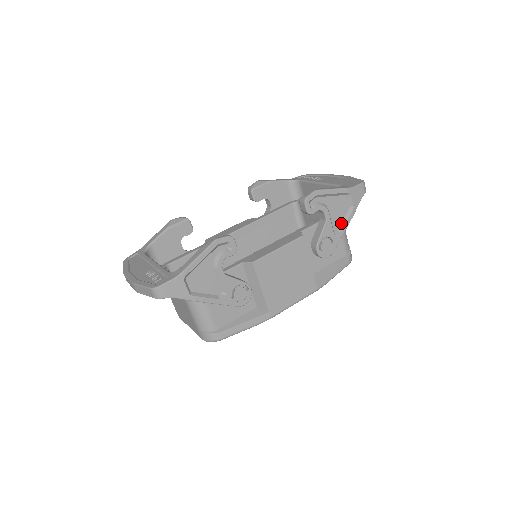
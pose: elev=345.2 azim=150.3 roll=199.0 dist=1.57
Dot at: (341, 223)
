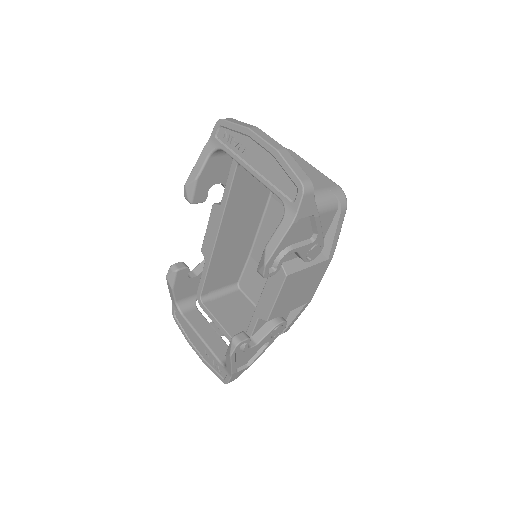
Dot at: (312, 229)
